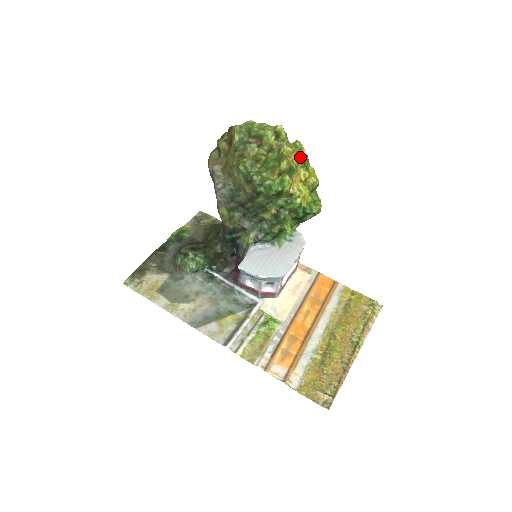
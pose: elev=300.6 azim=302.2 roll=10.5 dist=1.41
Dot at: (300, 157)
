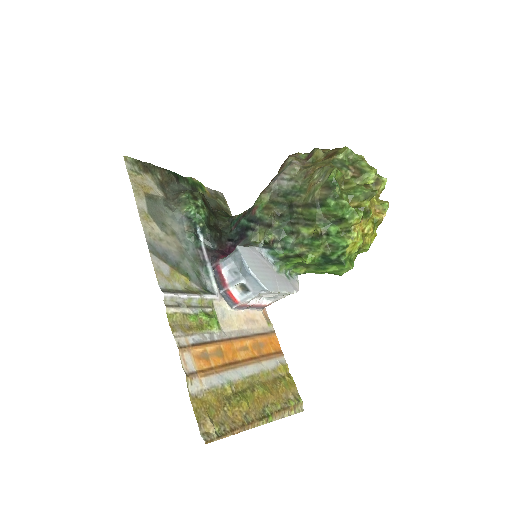
Dot at: (378, 215)
